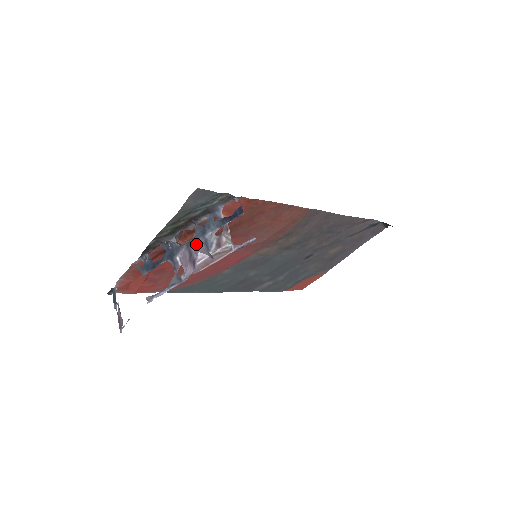
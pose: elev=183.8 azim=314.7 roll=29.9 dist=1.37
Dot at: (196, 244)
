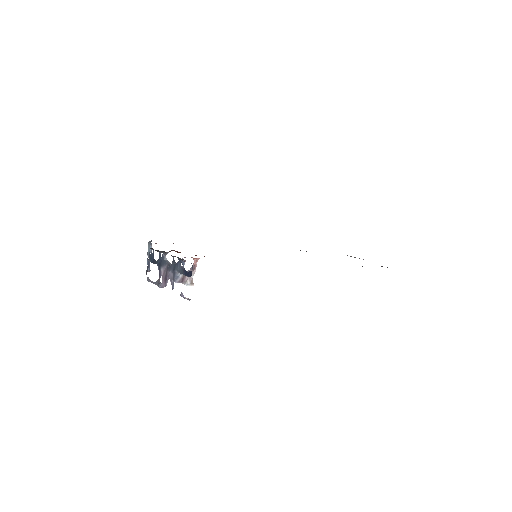
Dot at: (170, 271)
